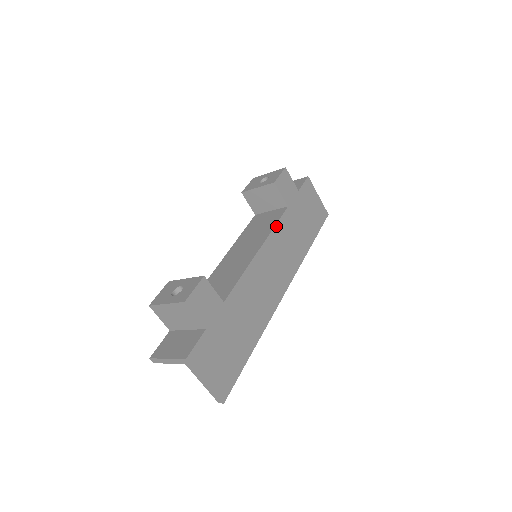
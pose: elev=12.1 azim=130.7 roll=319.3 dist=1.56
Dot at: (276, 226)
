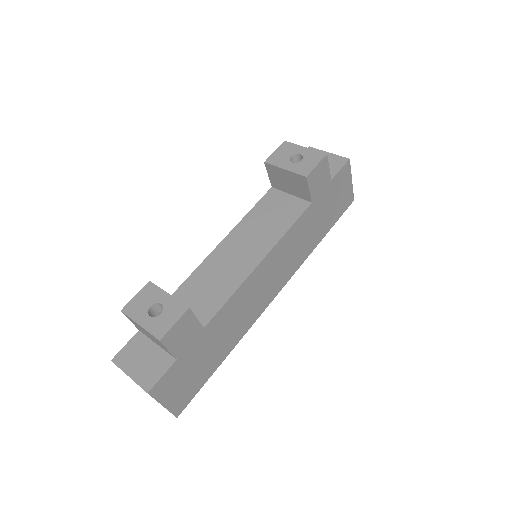
Dot at: (290, 229)
